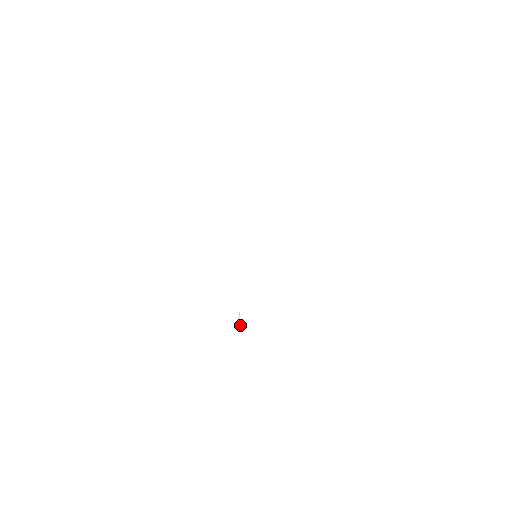
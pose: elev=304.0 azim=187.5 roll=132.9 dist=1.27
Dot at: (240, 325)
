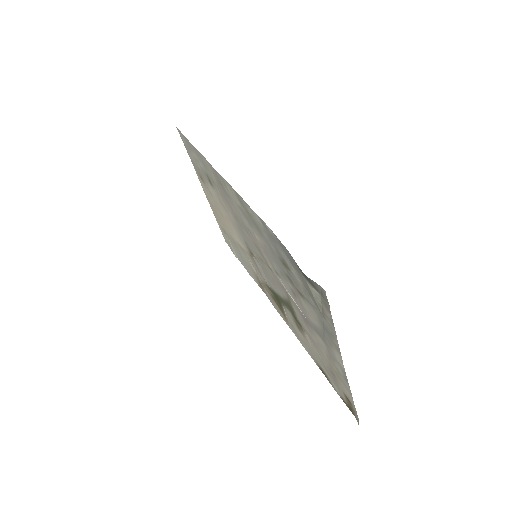
Dot at: (294, 301)
